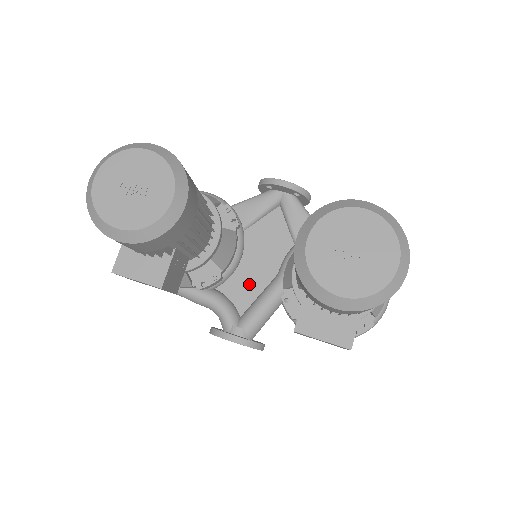
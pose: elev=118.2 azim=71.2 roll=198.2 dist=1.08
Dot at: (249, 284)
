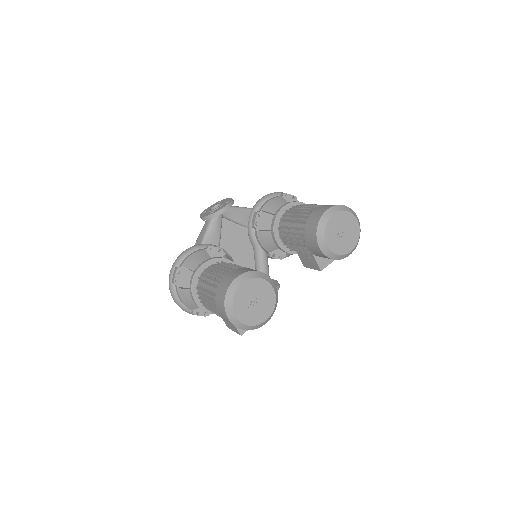
Dot at: (246, 266)
